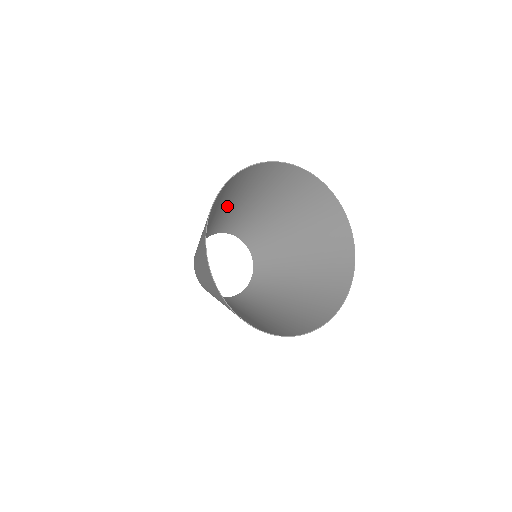
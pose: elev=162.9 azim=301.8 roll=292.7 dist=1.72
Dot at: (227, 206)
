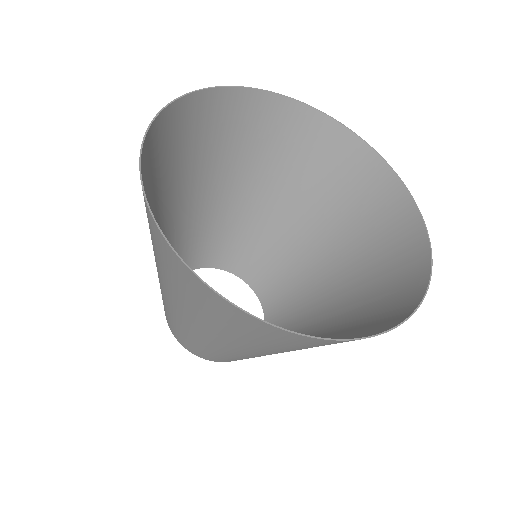
Dot at: (225, 192)
